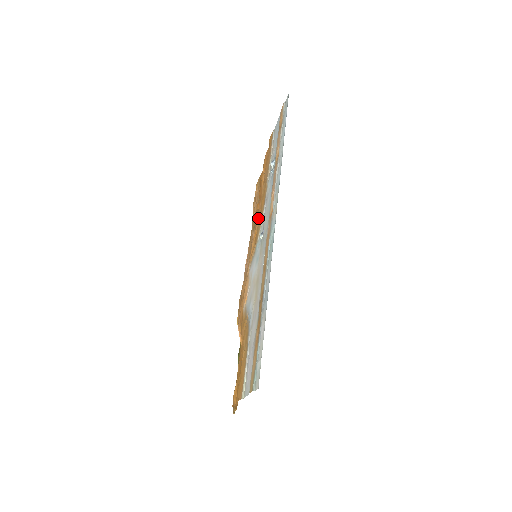
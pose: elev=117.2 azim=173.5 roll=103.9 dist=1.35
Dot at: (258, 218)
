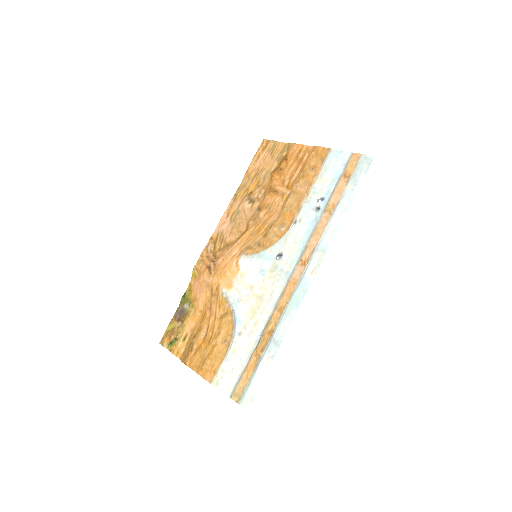
Dot at: (268, 211)
